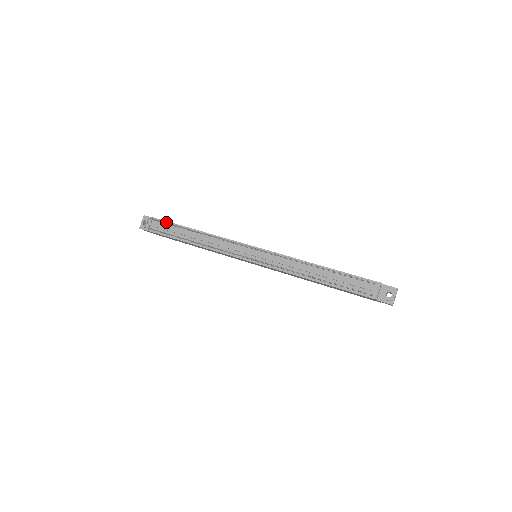
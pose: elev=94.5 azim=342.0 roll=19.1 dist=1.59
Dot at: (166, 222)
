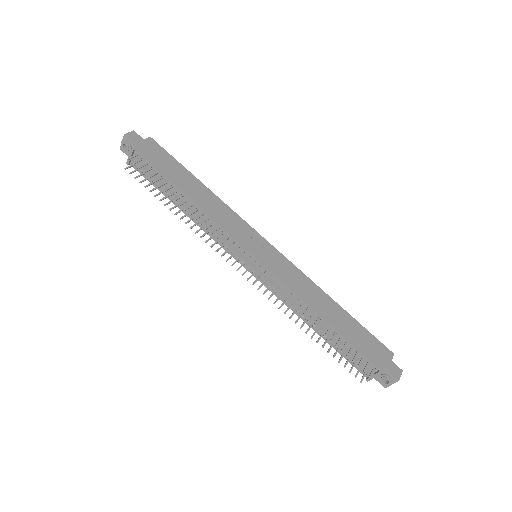
Dot at: (150, 165)
